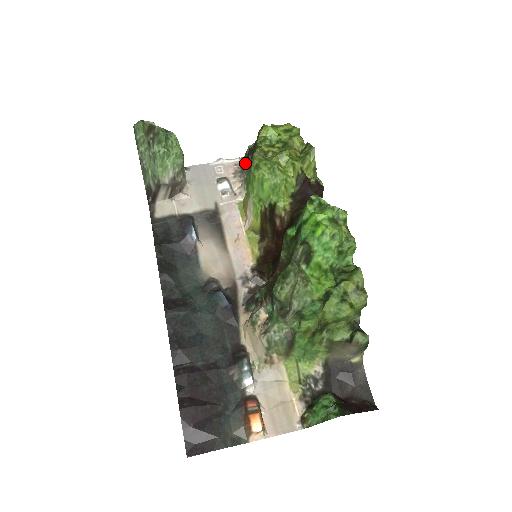
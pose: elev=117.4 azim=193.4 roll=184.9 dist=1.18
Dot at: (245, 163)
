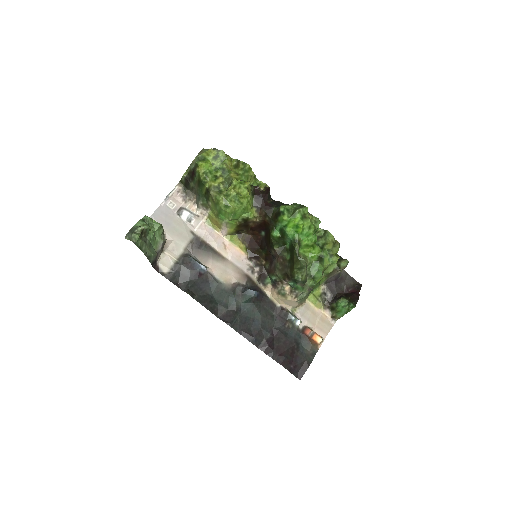
Dot at: (184, 187)
